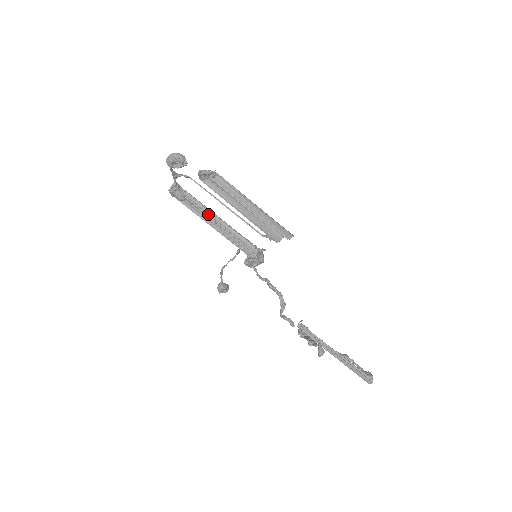
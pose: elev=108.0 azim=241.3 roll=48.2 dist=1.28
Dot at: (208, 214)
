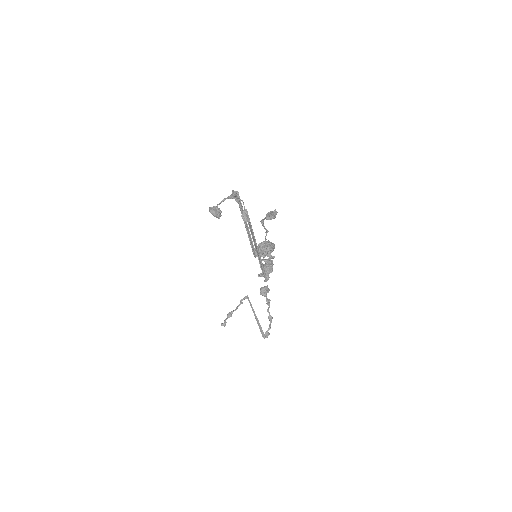
Dot at: occluded
